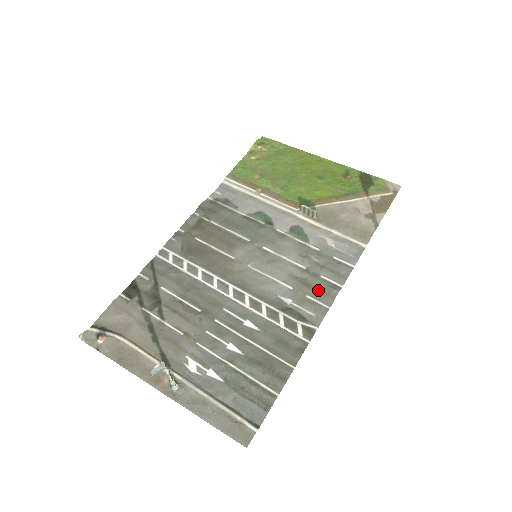
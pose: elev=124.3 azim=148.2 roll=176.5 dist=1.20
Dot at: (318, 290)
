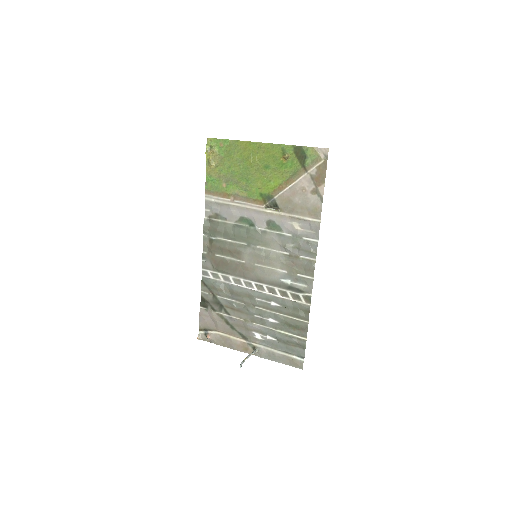
Dot at: (302, 268)
